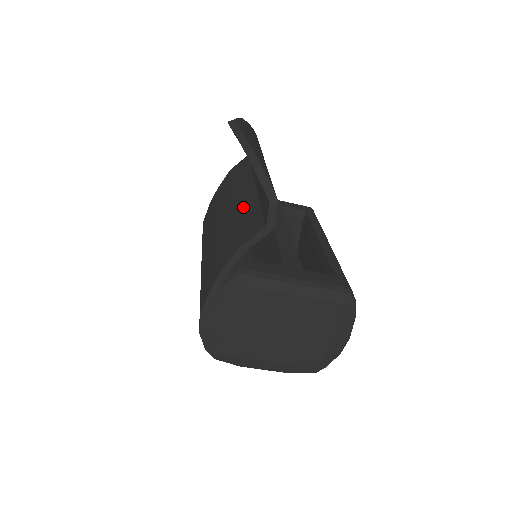
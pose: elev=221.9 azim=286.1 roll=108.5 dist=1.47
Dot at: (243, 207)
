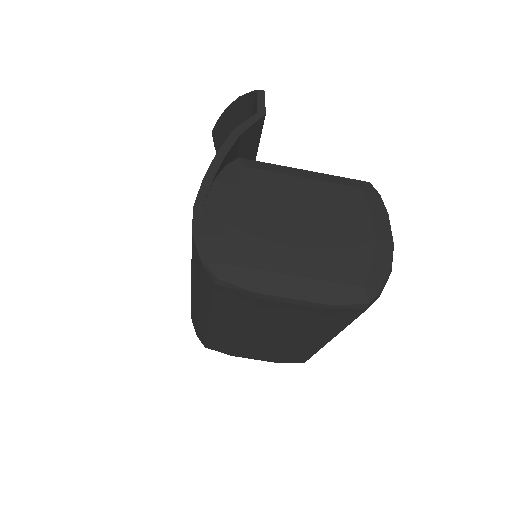
Dot at: occluded
